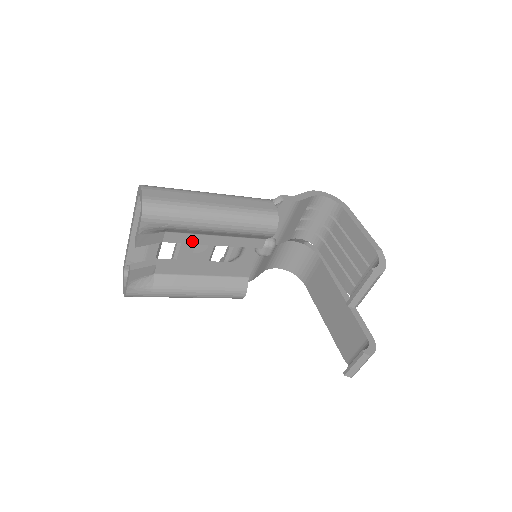
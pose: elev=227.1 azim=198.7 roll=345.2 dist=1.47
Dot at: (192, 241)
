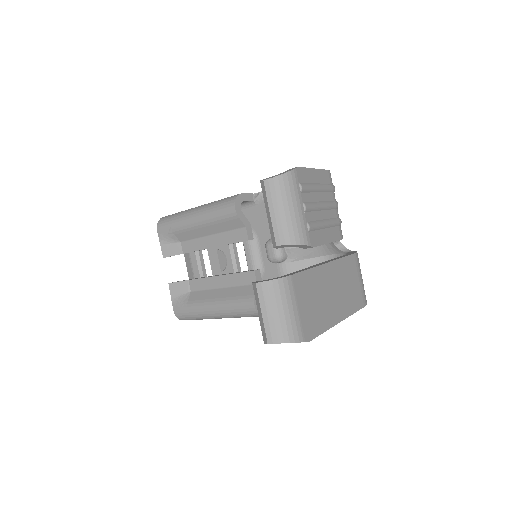
Dot at: (199, 247)
